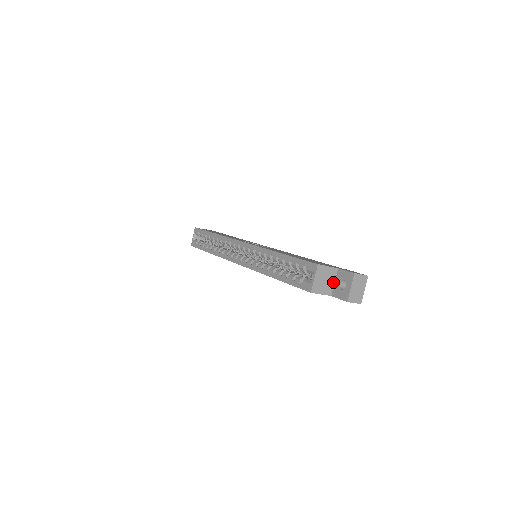
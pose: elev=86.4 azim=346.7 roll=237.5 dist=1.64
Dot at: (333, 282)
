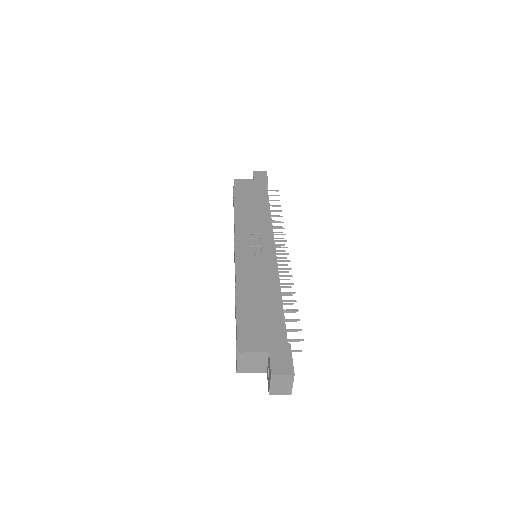
Dot at: (266, 362)
